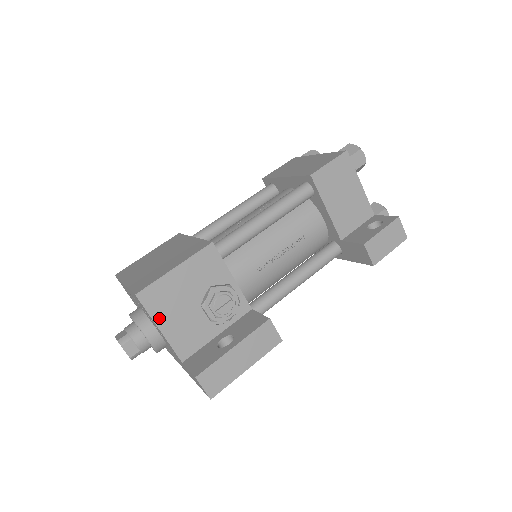
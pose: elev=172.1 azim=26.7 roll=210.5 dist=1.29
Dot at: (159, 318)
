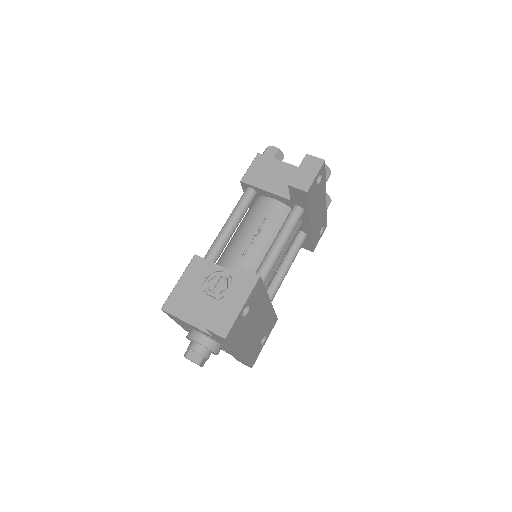
Dot at: (182, 315)
